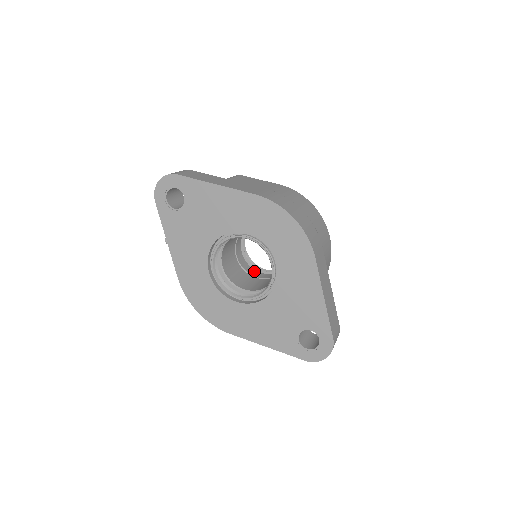
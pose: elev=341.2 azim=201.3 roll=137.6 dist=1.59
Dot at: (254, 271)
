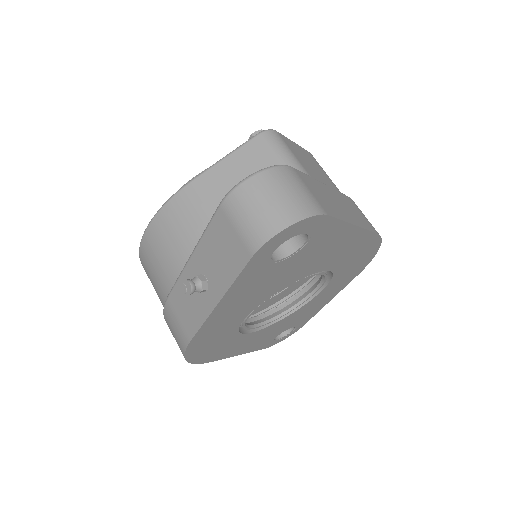
Dot at: occluded
